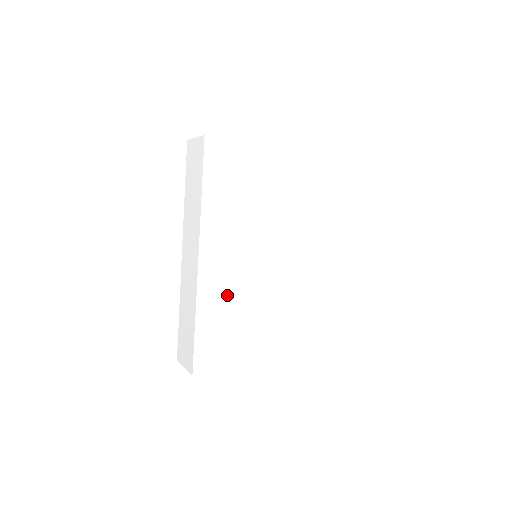
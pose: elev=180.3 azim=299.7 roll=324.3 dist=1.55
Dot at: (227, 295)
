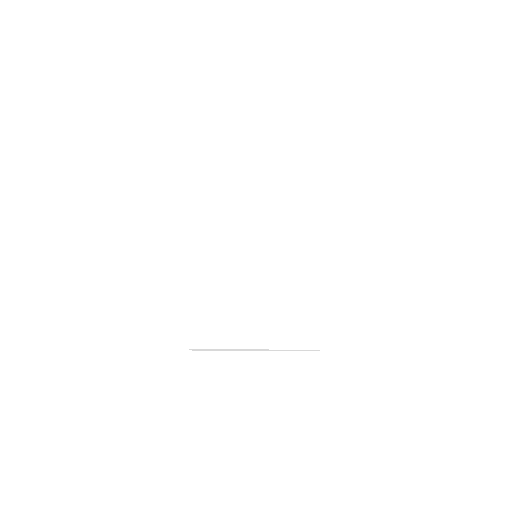
Dot at: (219, 281)
